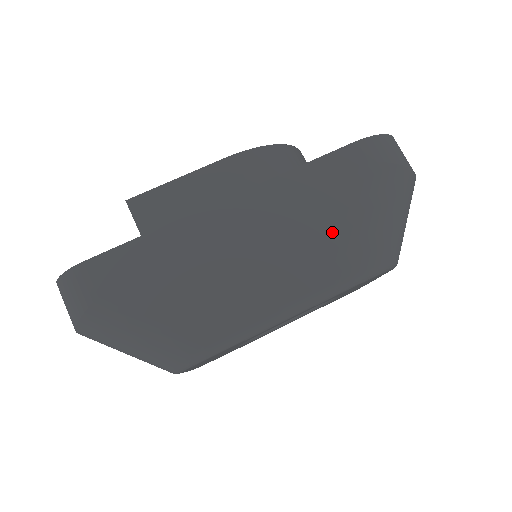
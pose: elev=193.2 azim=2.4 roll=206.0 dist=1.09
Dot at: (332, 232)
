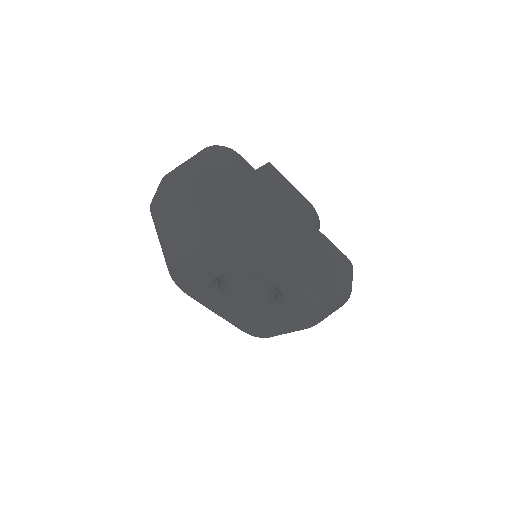
Dot at: (323, 272)
